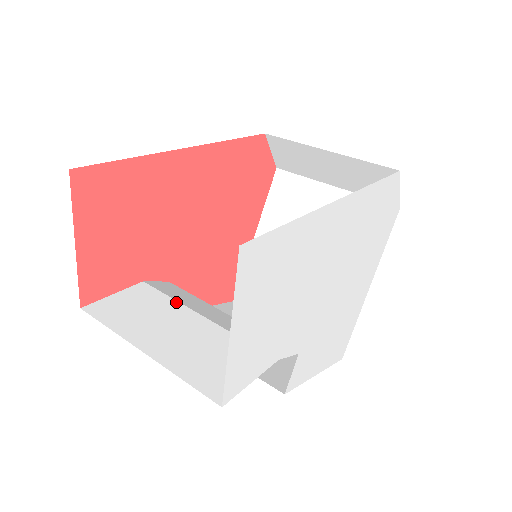
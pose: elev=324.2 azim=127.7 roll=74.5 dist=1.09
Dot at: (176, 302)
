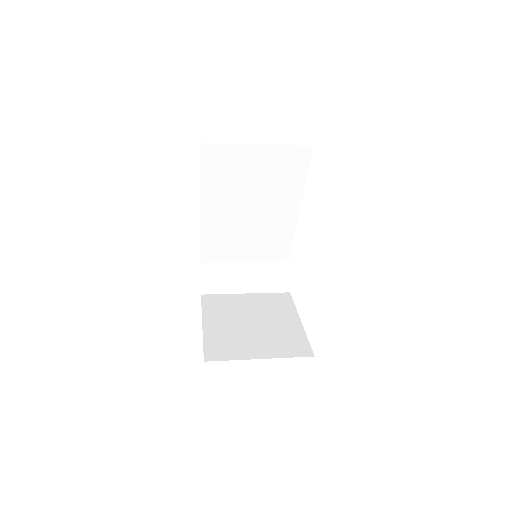
Dot at: occluded
